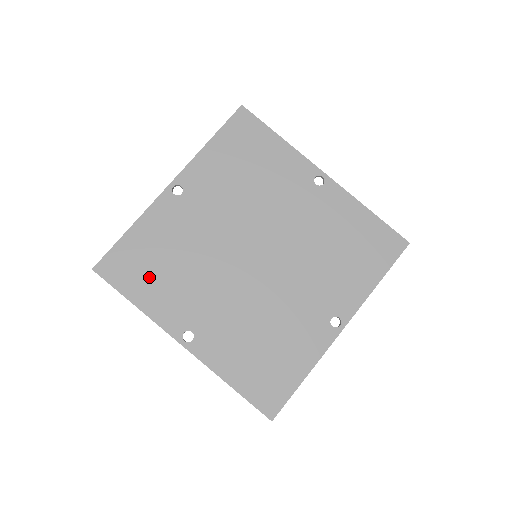
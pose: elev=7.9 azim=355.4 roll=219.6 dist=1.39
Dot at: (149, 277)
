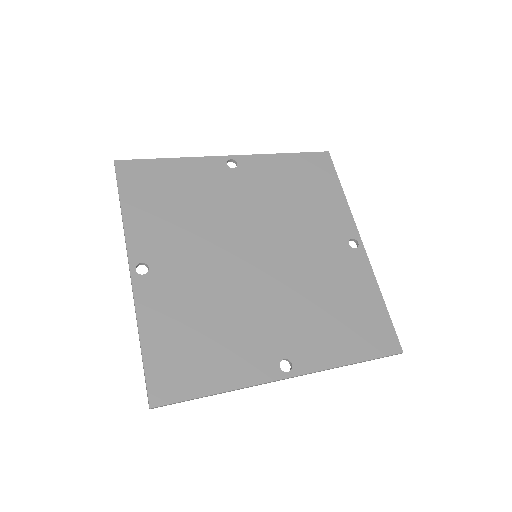
Dot at: (153, 200)
